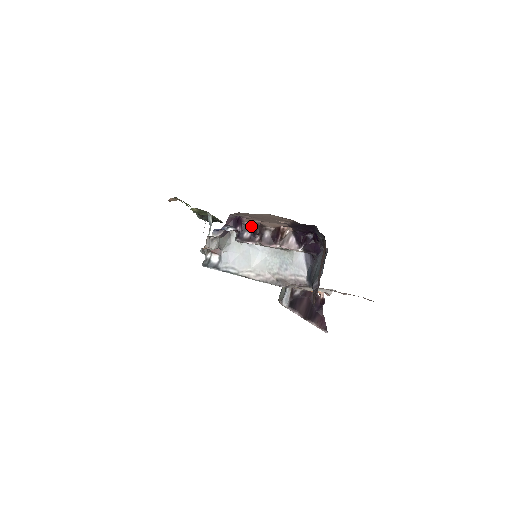
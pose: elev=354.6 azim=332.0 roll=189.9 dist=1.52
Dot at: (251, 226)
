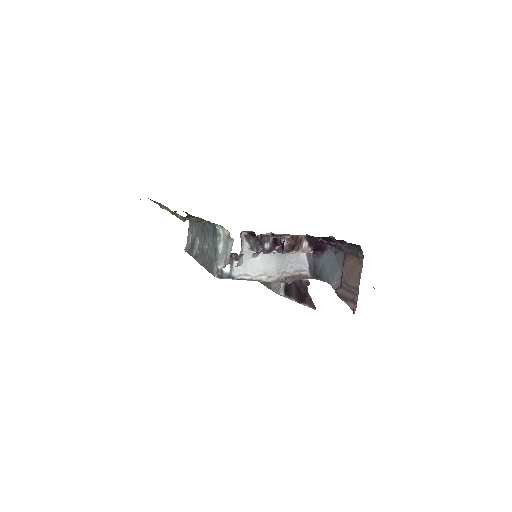
Dot at: (269, 237)
